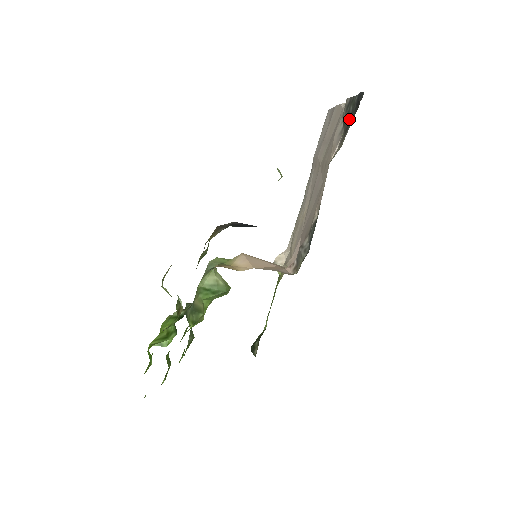
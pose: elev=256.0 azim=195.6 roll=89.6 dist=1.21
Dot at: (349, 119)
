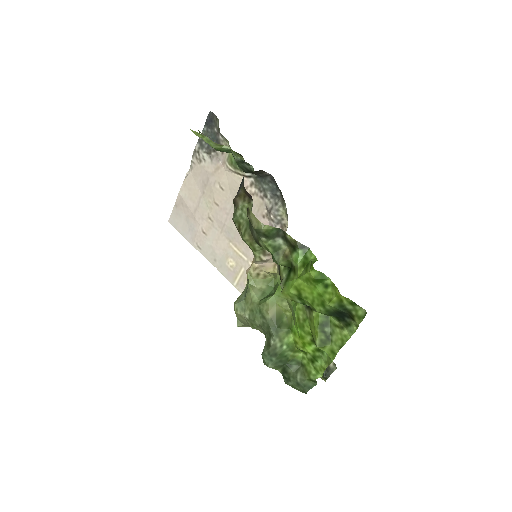
Dot at: occluded
